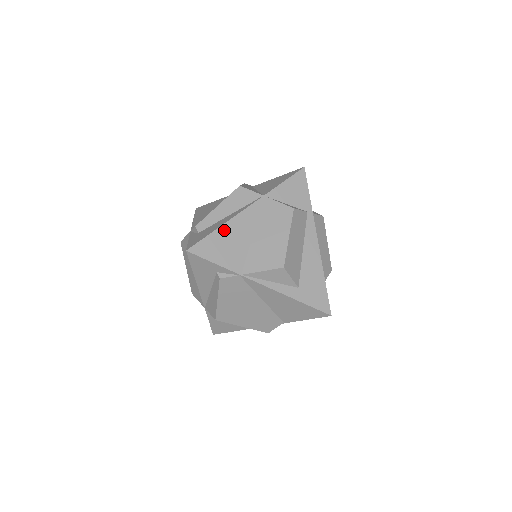
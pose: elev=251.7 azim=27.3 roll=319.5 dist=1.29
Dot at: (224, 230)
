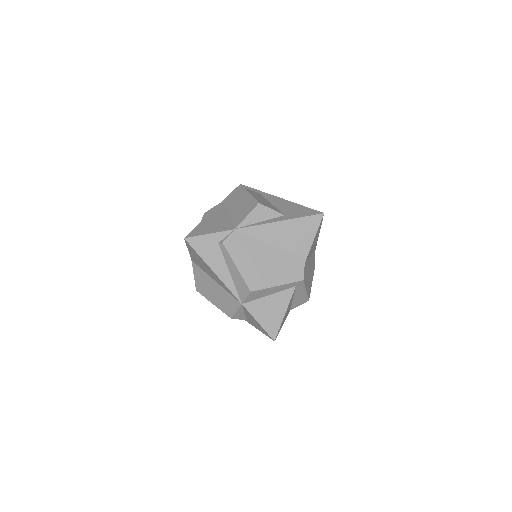
Dot at: (205, 221)
